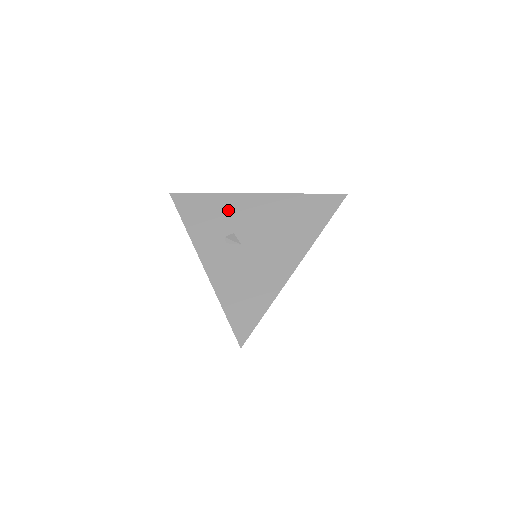
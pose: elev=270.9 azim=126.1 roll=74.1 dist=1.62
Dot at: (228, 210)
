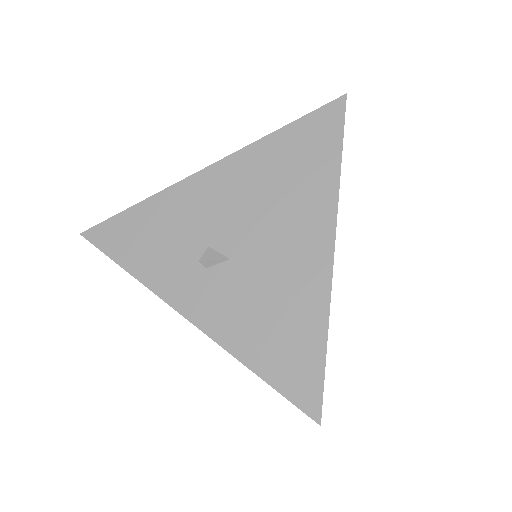
Dot at: (180, 215)
